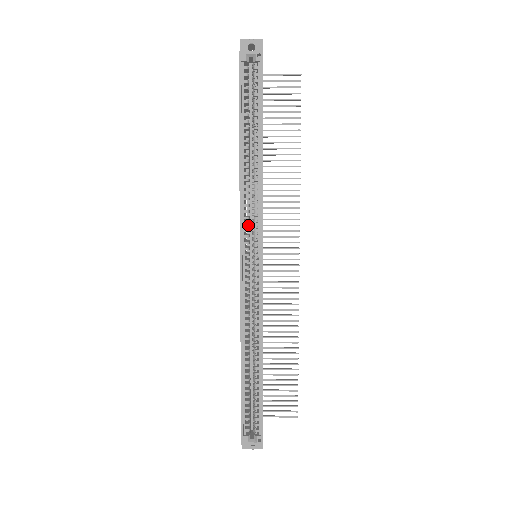
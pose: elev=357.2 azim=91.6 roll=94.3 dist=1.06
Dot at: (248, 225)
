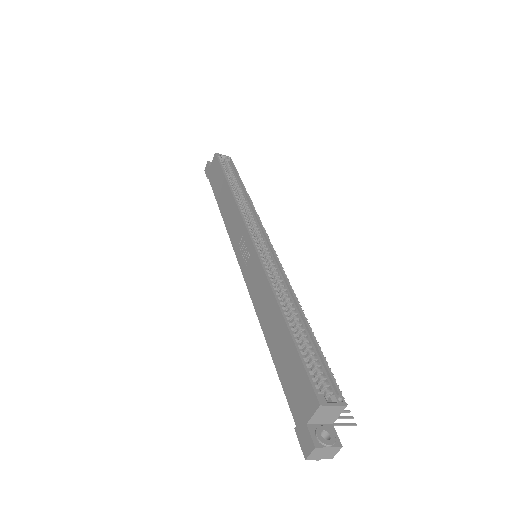
Dot at: occluded
